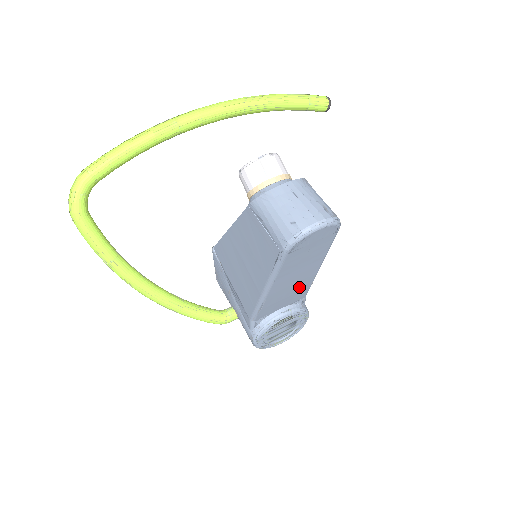
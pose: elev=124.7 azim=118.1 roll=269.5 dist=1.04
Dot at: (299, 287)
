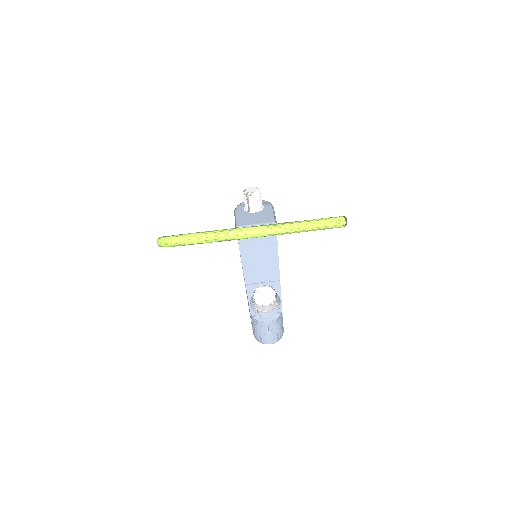
Dot at: occluded
